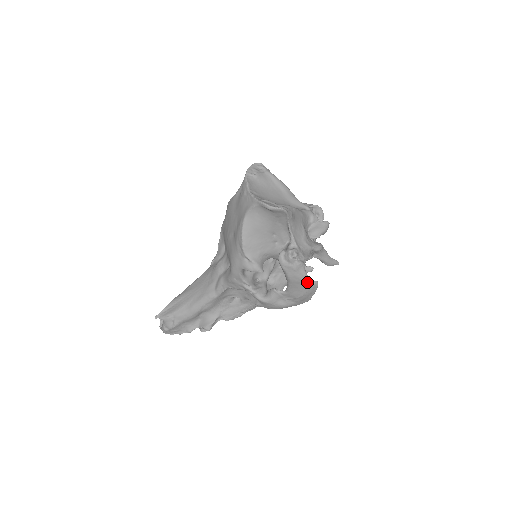
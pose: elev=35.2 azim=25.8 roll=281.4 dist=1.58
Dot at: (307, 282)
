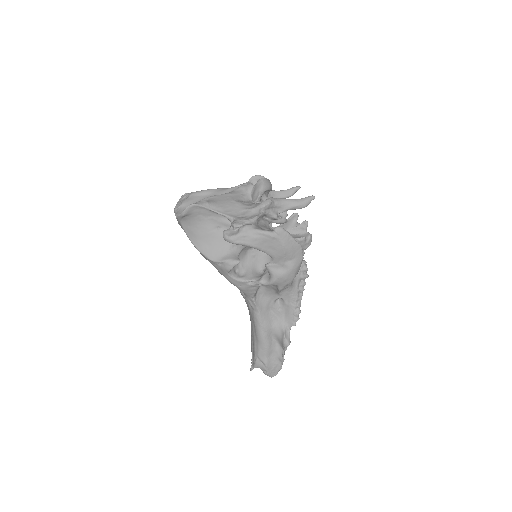
Dot at: (267, 235)
